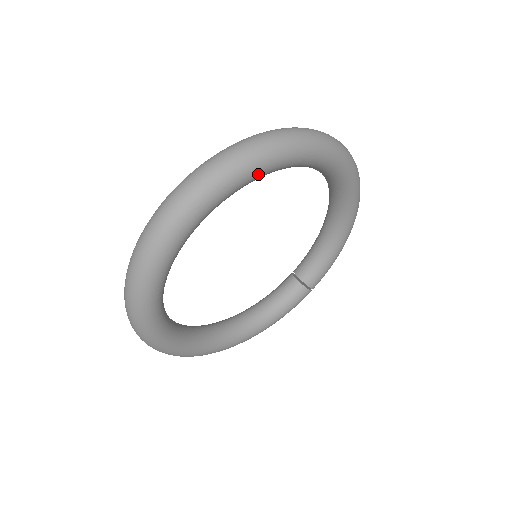
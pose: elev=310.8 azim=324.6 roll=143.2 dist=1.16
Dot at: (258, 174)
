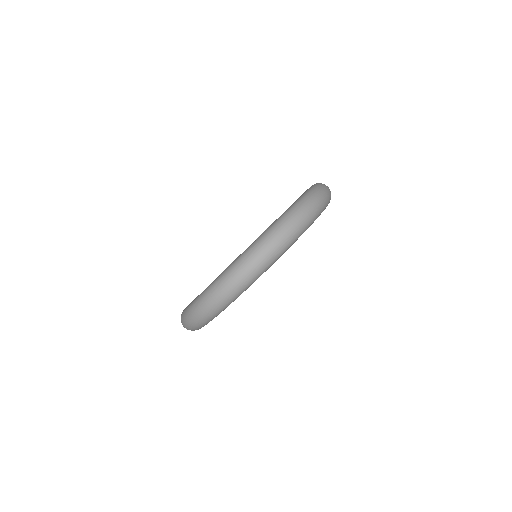
Dot at: (281, 255)
